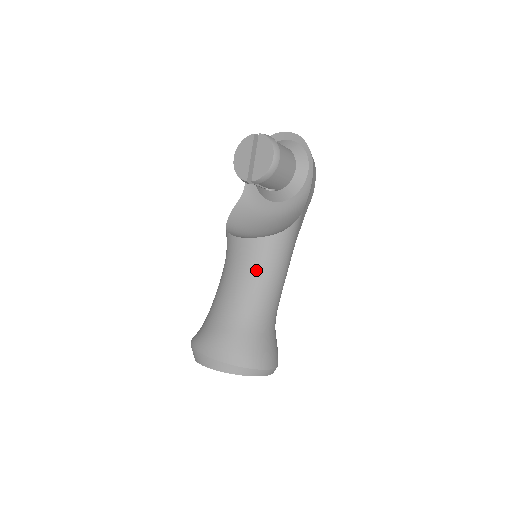
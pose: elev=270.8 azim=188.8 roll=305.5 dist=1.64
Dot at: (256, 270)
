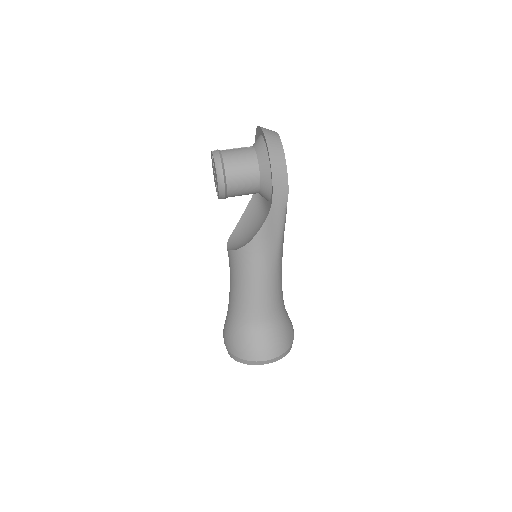
Dot at: (236, 279)
